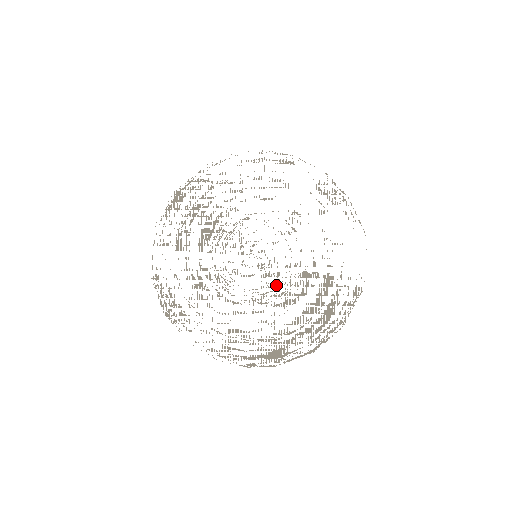
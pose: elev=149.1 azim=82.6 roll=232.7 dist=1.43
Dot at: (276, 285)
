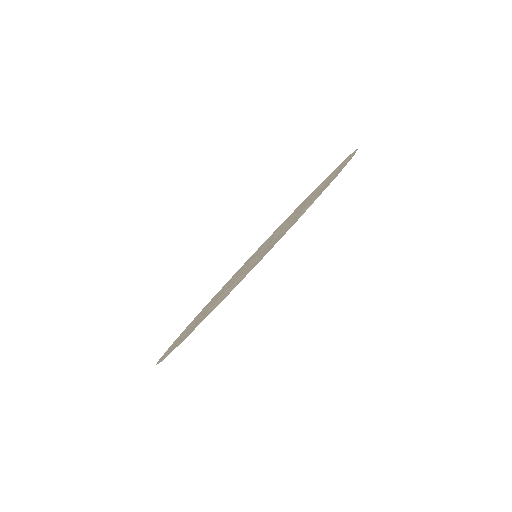
Dot at: occluded
